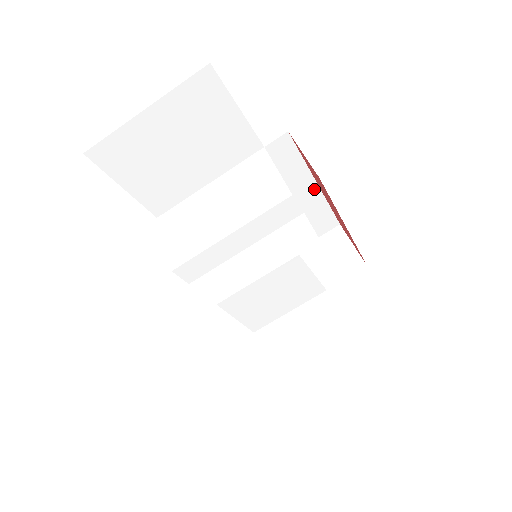
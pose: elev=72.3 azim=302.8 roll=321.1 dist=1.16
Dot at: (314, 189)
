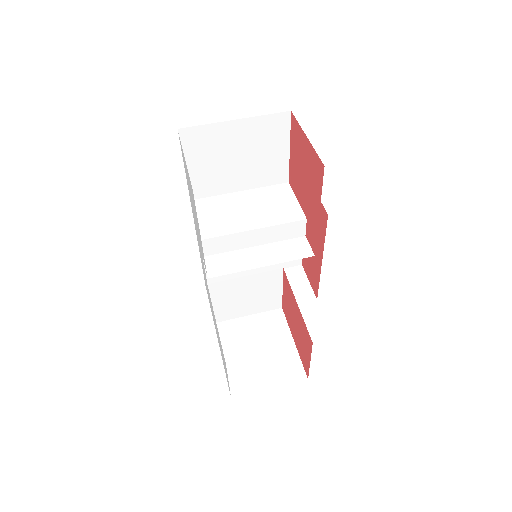
Dot at: occluded
